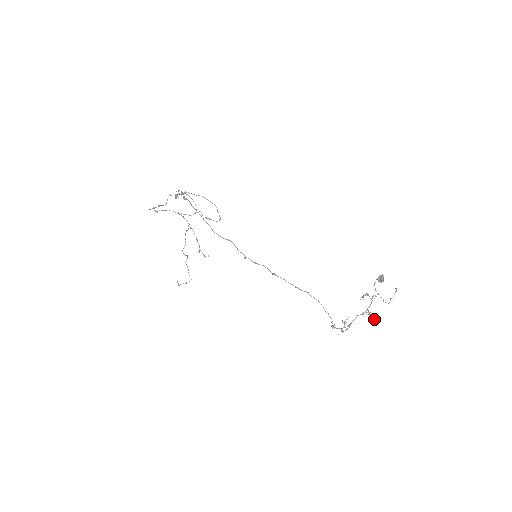
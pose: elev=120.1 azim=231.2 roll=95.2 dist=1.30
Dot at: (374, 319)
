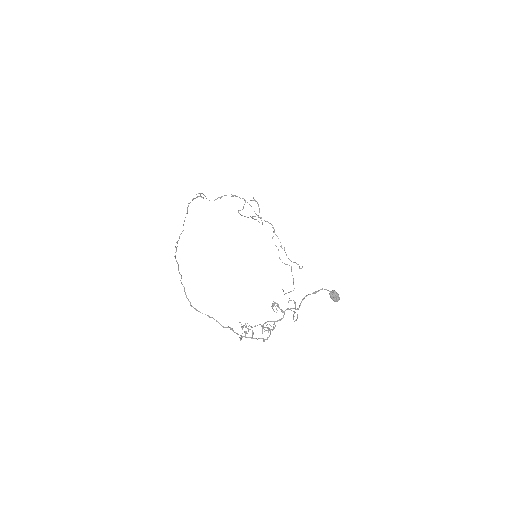
Dot at: (247, 328)
